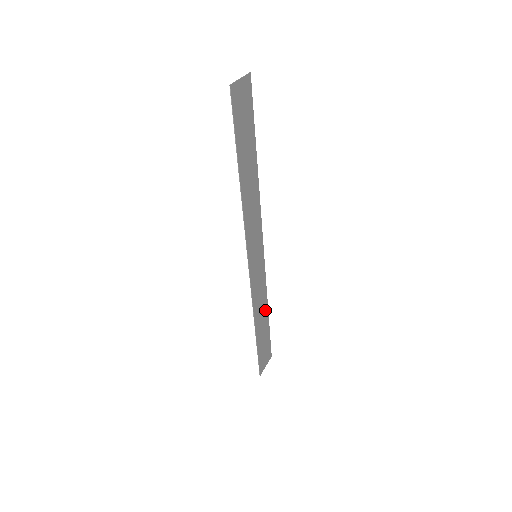
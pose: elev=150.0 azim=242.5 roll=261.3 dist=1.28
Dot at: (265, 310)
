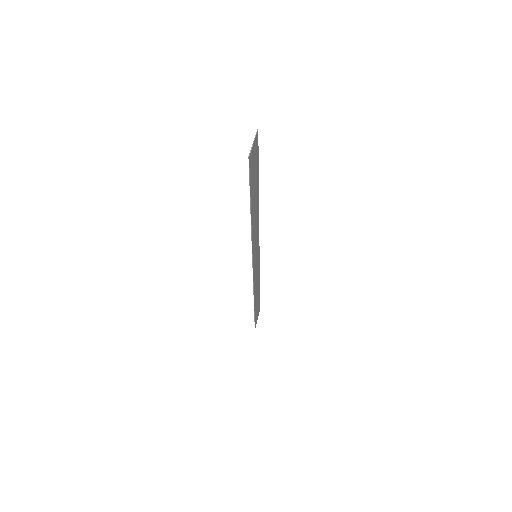
Dot at: (258, 284)
